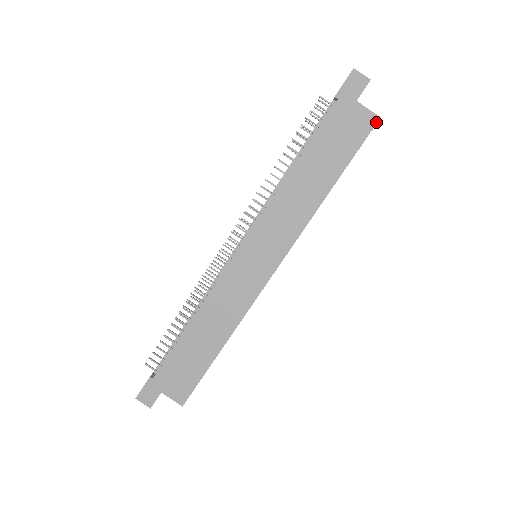
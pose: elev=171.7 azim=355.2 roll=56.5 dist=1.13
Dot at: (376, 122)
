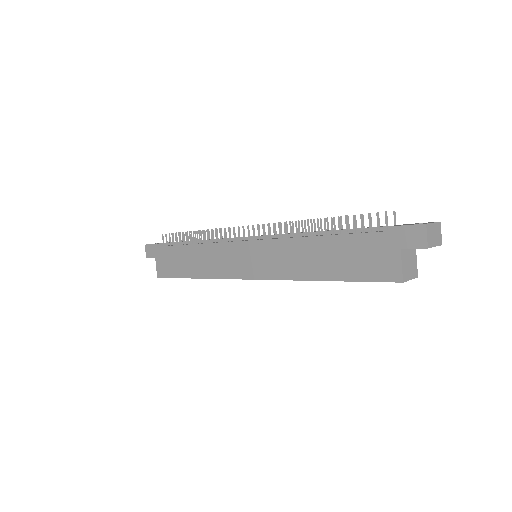
Dot at: (396, 281)
